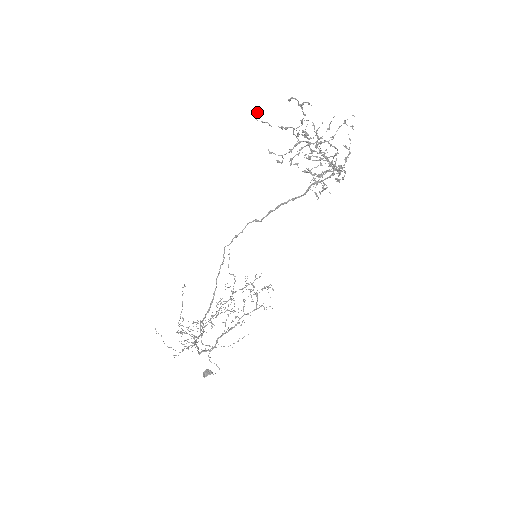
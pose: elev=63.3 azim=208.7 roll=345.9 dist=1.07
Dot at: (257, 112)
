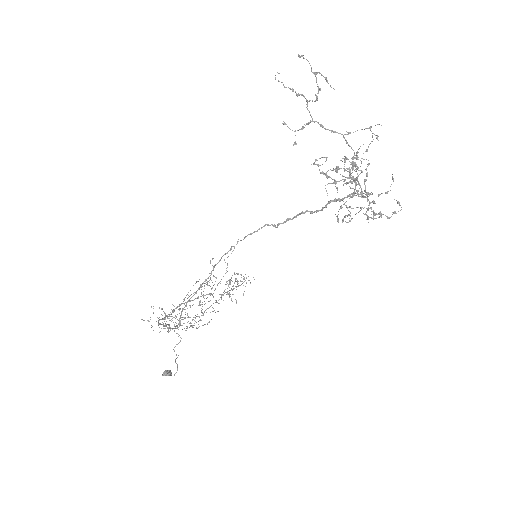
Dot at: (279, 73)
